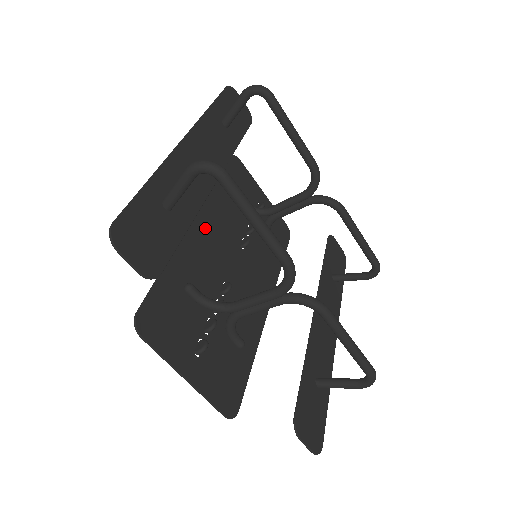
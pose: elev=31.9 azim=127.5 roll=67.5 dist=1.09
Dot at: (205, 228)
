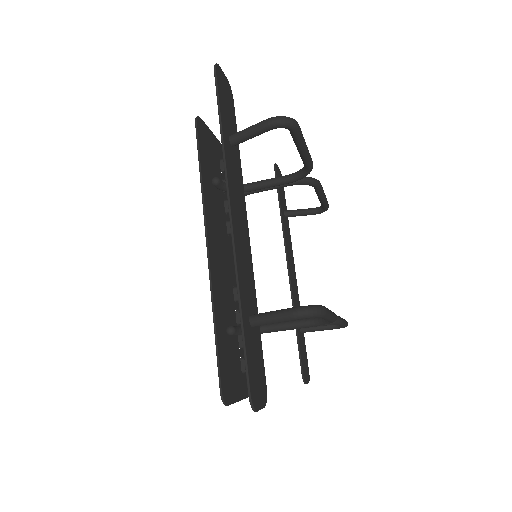
Dot at: (214, 250)
